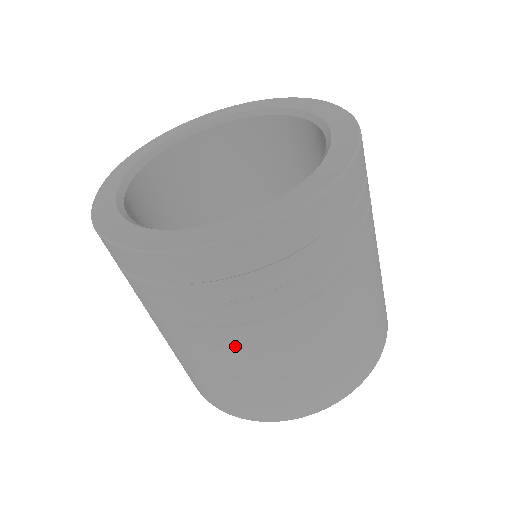
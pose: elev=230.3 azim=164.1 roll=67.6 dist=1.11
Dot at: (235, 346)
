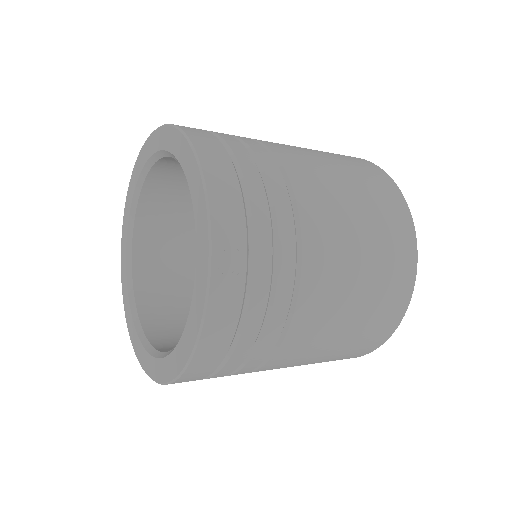
Dot at: occluded
